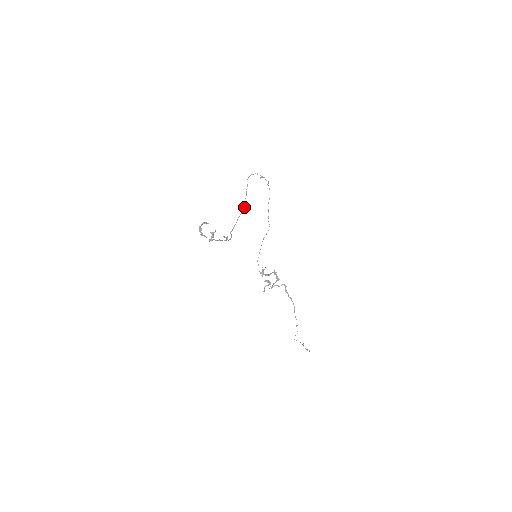
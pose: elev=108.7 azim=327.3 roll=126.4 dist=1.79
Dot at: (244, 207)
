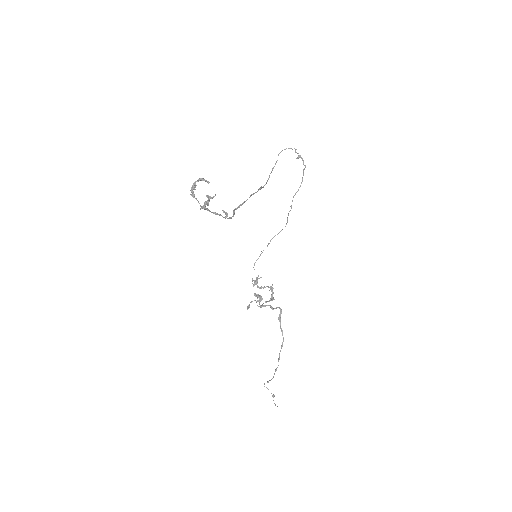
Dot at: (264, 185)
